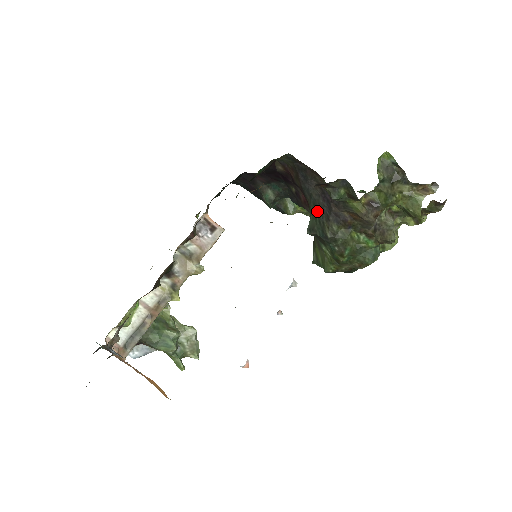
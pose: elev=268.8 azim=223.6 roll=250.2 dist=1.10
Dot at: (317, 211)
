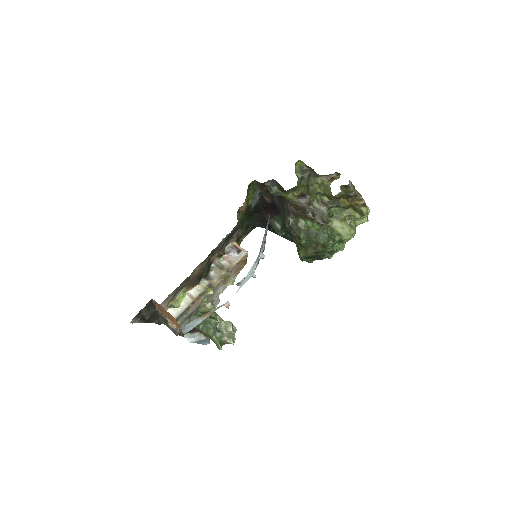
Dot at: (281, 214)
